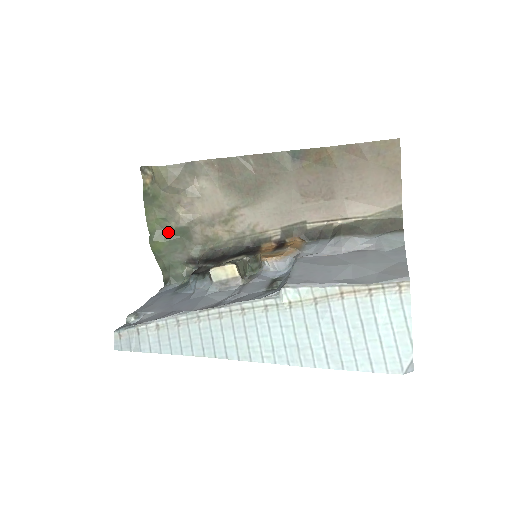
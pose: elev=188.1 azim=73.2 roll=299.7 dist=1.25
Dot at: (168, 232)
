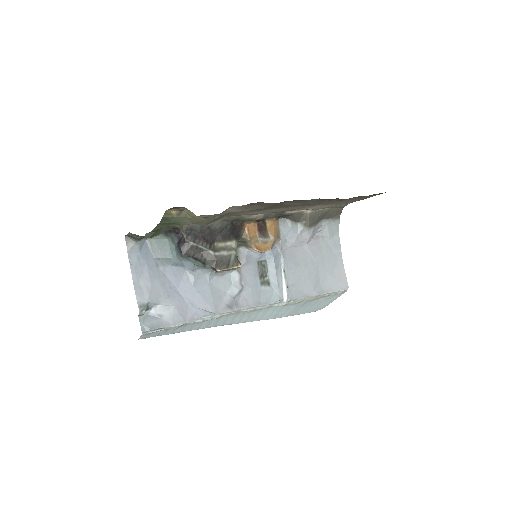
Dot at: occluded
